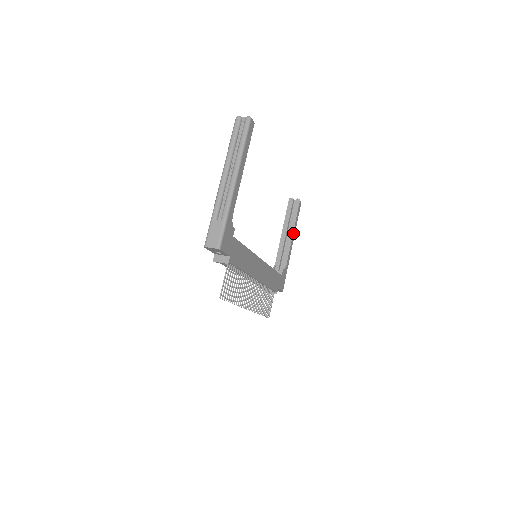
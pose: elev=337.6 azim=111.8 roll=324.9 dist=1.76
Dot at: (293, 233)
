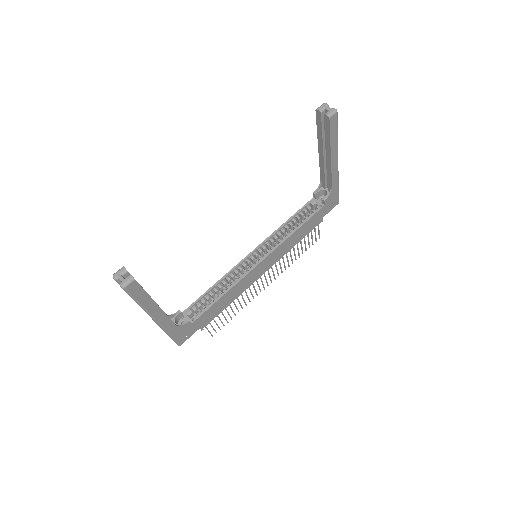
Dot at: (332, 156)
